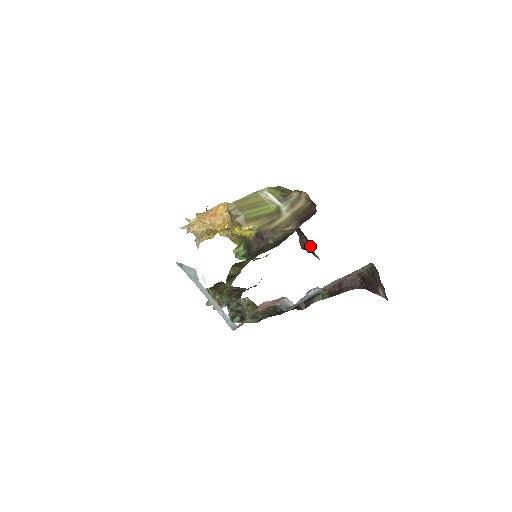
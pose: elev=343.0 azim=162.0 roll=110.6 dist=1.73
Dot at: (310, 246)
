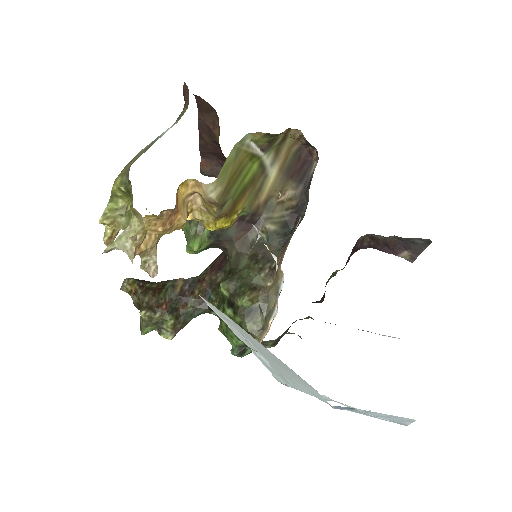
Dot at: occluded
